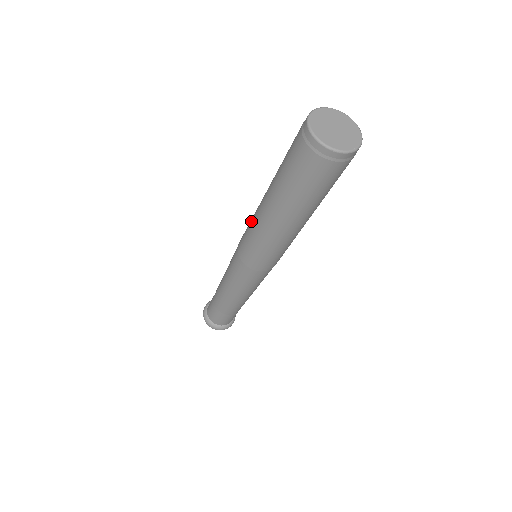
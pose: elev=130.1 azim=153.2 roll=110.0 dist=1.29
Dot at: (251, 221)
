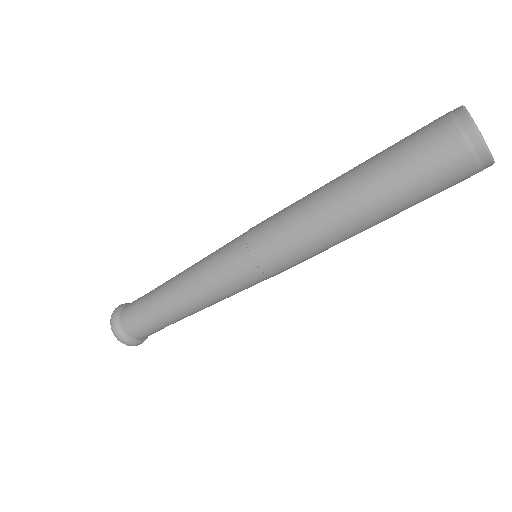
Dot at: (295, 202)
